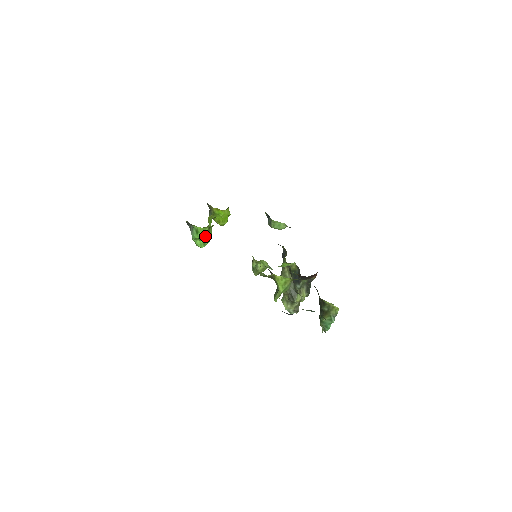
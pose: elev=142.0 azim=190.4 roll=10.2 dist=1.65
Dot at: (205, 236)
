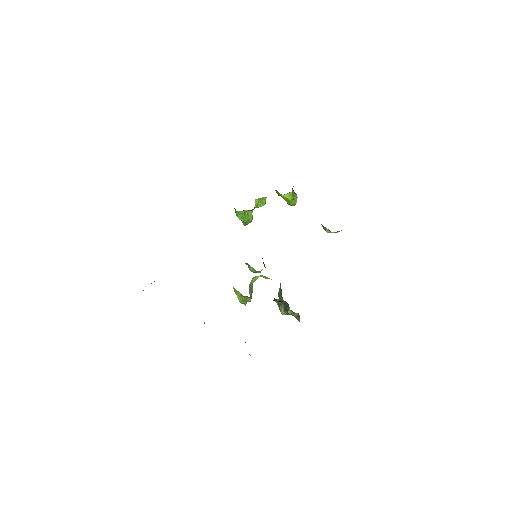
Dot at: (242, 217)
